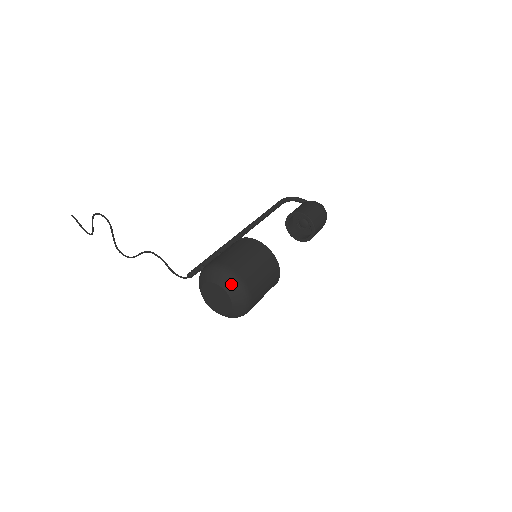
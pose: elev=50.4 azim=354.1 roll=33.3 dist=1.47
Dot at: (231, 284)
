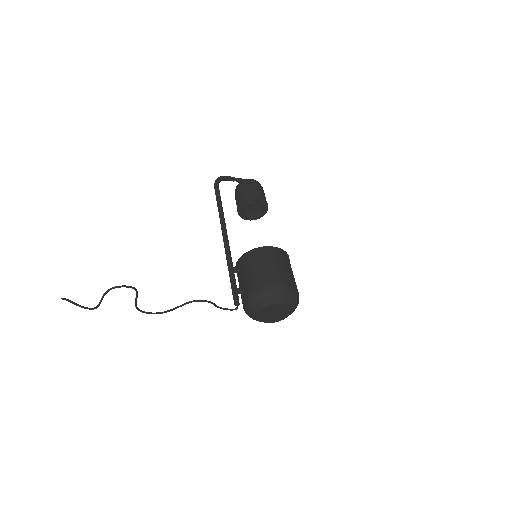
Dot at: (292, 298)
